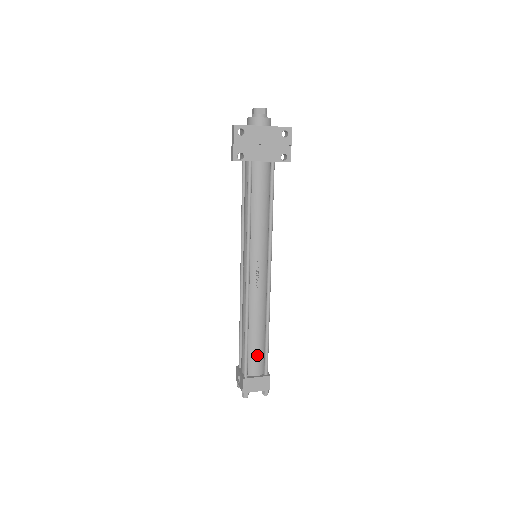
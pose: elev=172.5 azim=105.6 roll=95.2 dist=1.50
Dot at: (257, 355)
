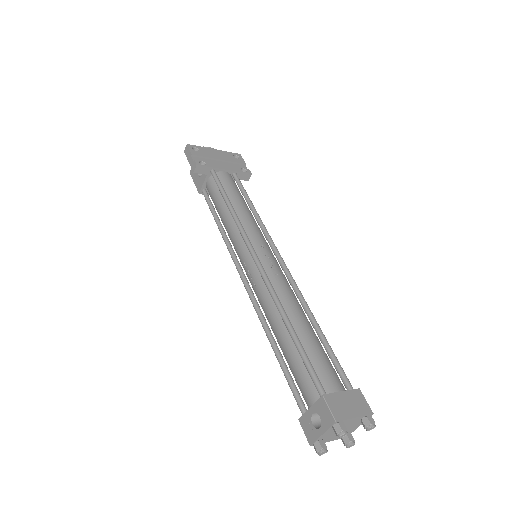
Dot at: (322, 359)
